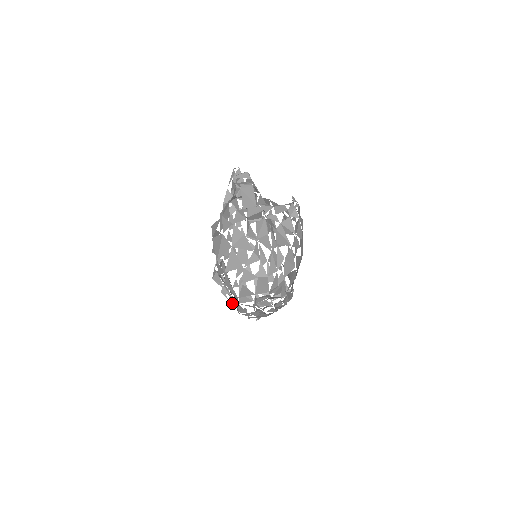
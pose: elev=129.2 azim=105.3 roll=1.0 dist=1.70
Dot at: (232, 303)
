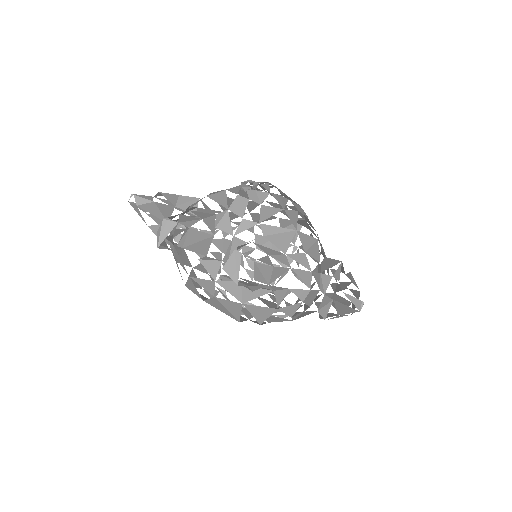
Dot at: occluded
